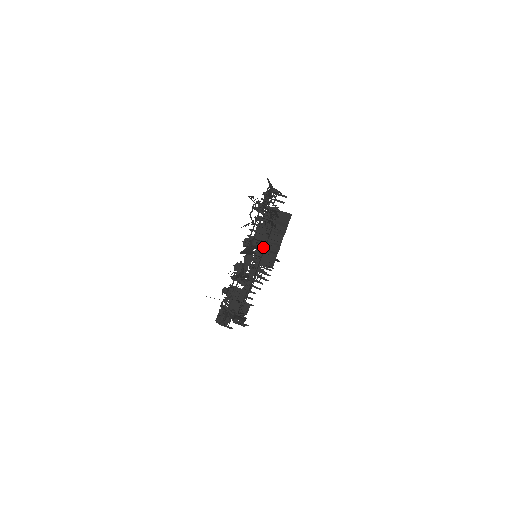
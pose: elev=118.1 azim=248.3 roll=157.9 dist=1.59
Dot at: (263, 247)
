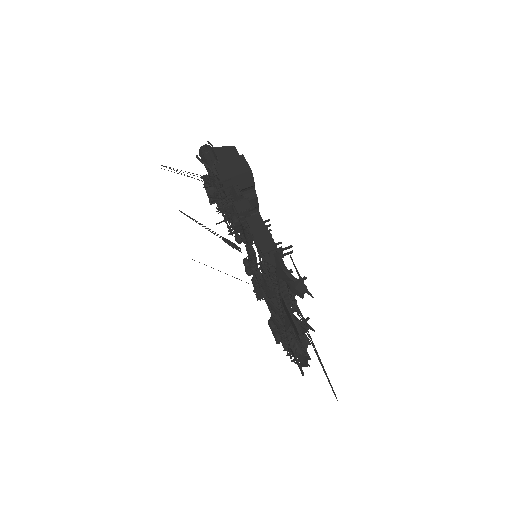
Dot at: occluded
